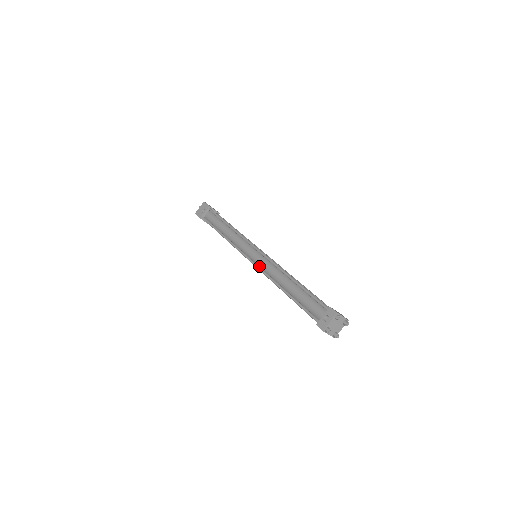
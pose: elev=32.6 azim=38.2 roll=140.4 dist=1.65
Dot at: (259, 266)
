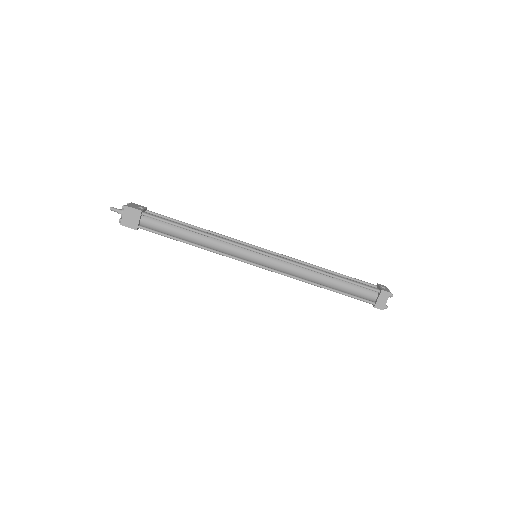
Dot at: (276, 259)
